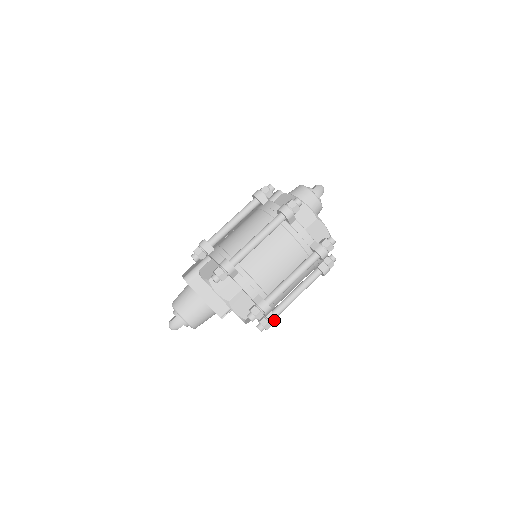
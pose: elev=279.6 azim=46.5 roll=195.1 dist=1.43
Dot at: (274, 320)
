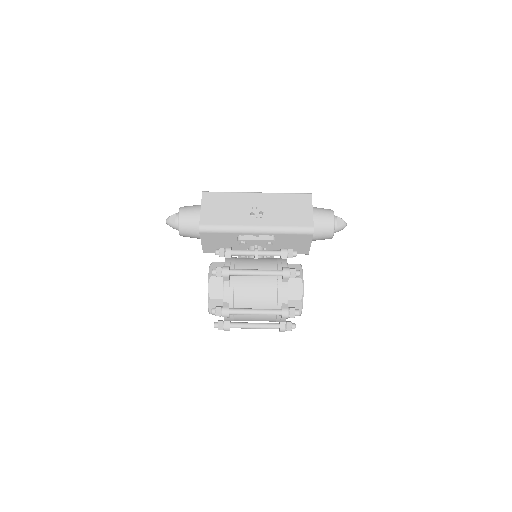
Dot at: occluded
